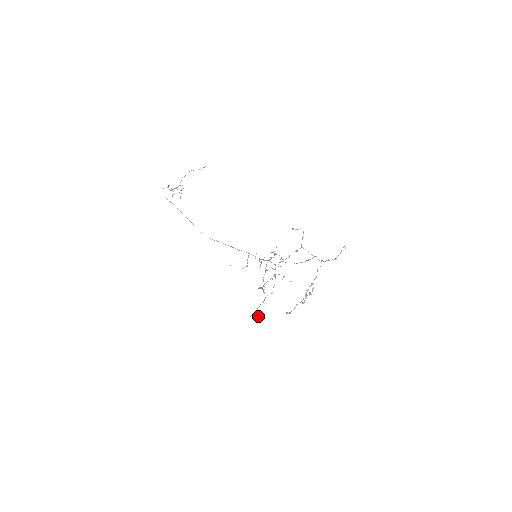
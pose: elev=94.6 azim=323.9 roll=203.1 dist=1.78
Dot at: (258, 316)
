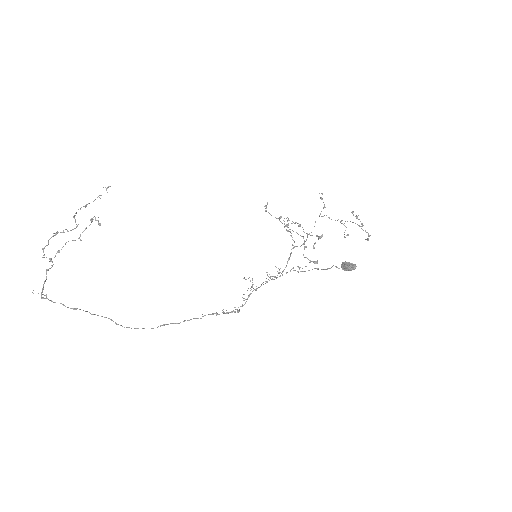
Dot at: (352, 264)
